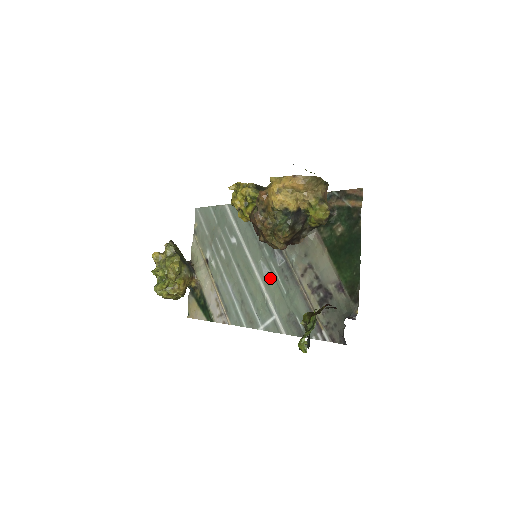
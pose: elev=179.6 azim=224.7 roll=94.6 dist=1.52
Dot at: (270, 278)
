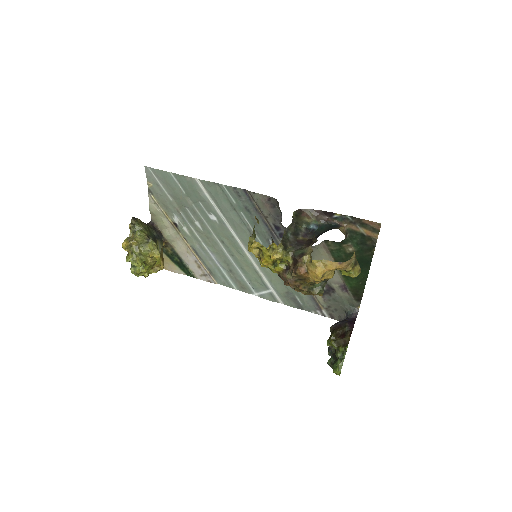
Dot at: occluded
